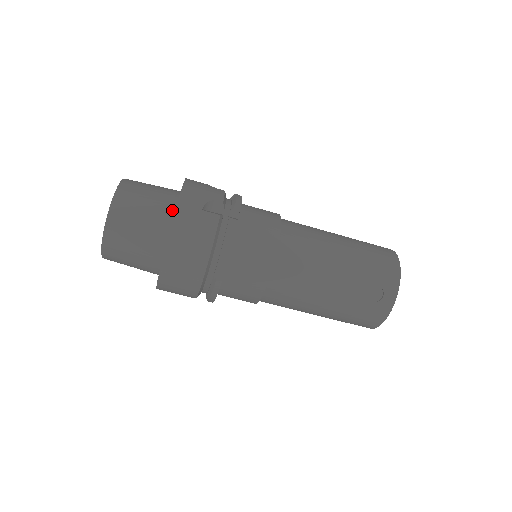
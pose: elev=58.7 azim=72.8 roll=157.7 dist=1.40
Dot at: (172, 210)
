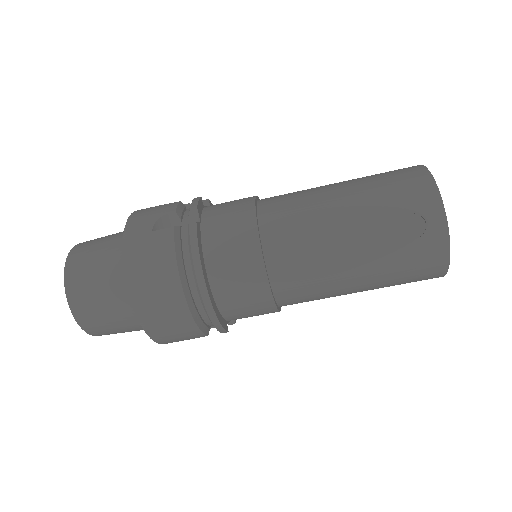
Dot at: occluded
